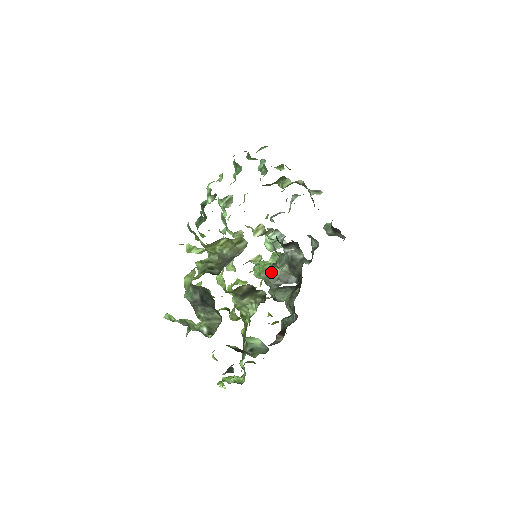
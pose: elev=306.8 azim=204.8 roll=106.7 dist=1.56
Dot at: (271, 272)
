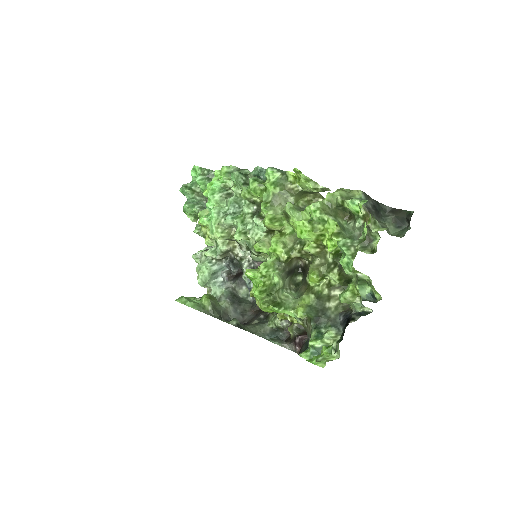
Dot at: occluded
